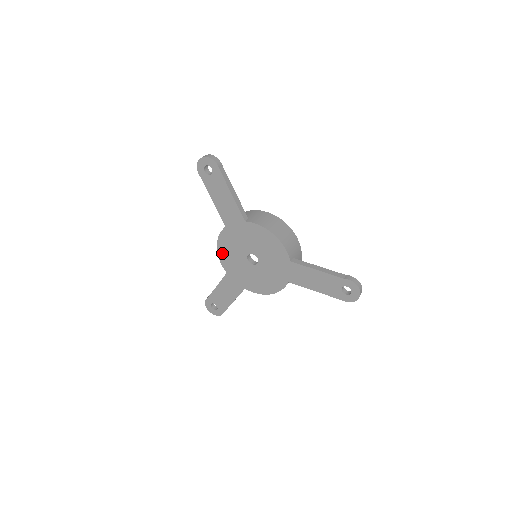
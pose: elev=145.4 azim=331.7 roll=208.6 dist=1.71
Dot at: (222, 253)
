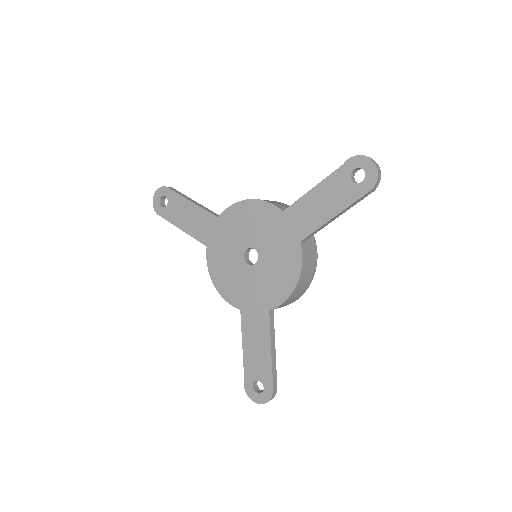
Dot at: (222, 286)
